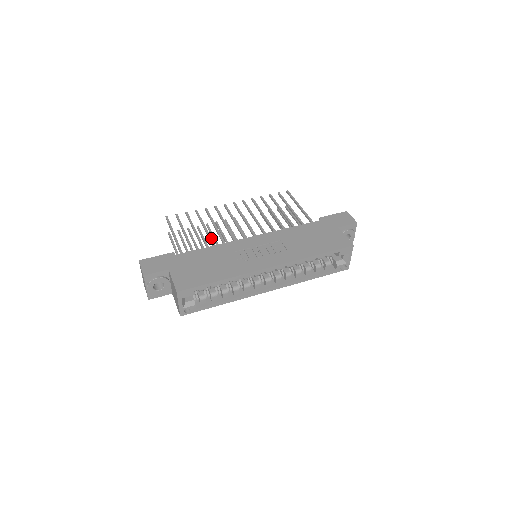
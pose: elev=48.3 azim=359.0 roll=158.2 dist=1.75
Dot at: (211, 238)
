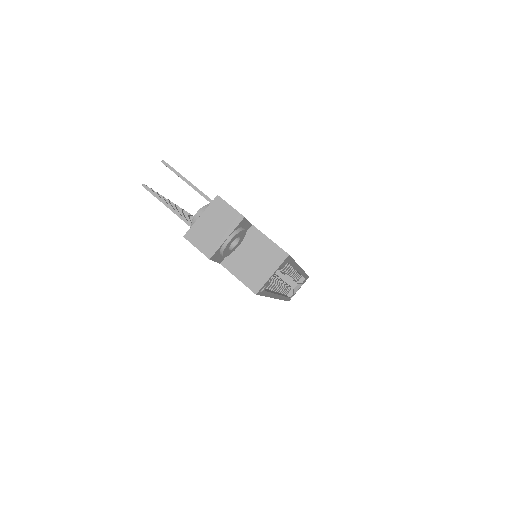
Dot at: occluded
